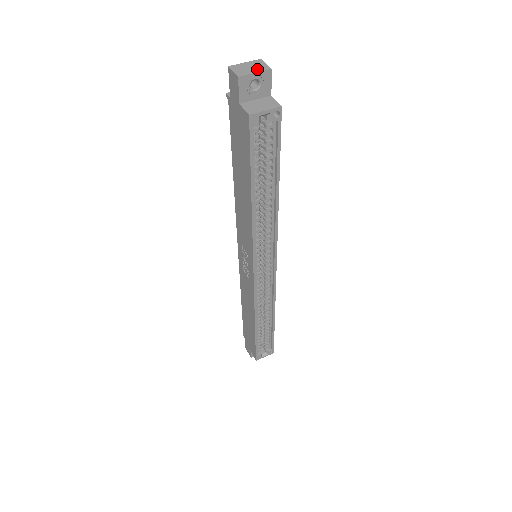
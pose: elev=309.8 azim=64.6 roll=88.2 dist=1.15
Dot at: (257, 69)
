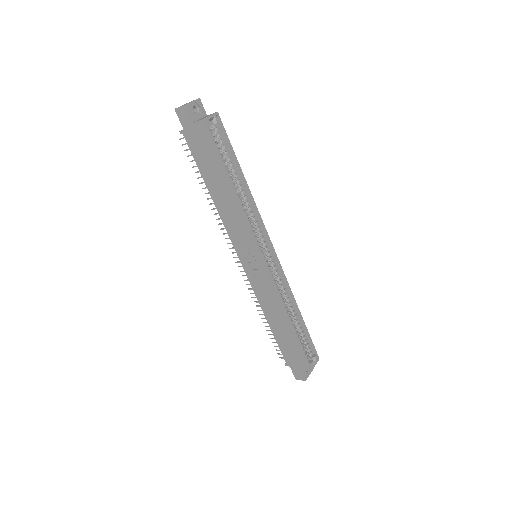
Dot at: (192, 101)
